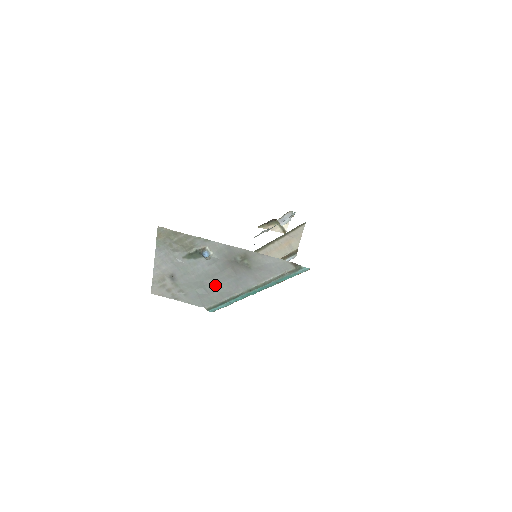
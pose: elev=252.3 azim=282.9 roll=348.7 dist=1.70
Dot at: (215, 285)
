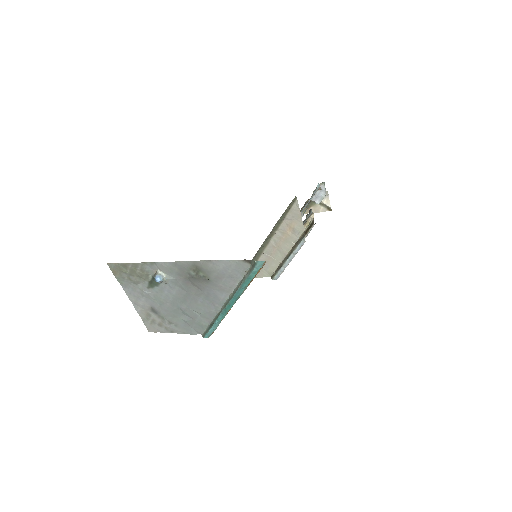
Dot at: (192, 308)
